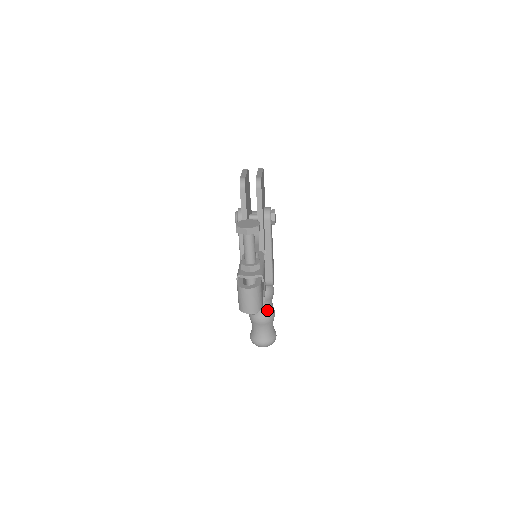
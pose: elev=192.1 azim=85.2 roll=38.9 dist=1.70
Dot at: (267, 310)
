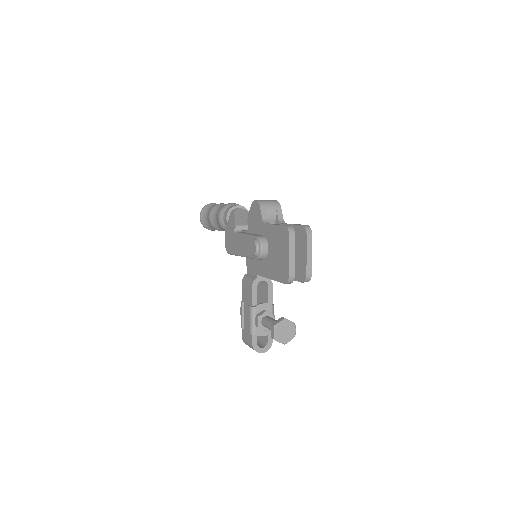
Dot at: occluded
